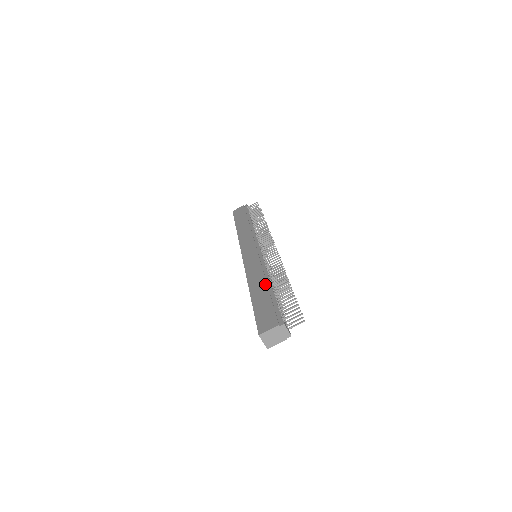
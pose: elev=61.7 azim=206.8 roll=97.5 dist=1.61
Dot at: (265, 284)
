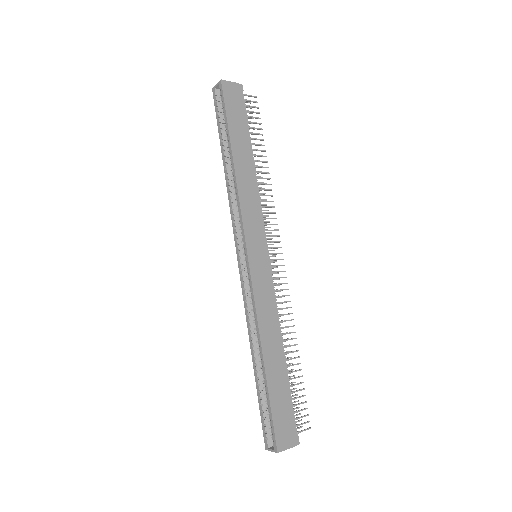
Dot at: (281, 355)
